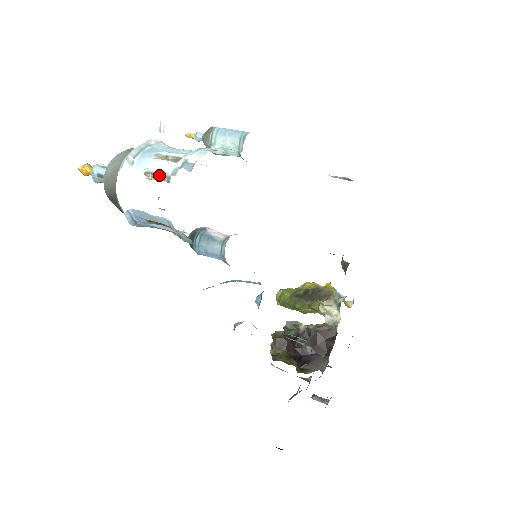
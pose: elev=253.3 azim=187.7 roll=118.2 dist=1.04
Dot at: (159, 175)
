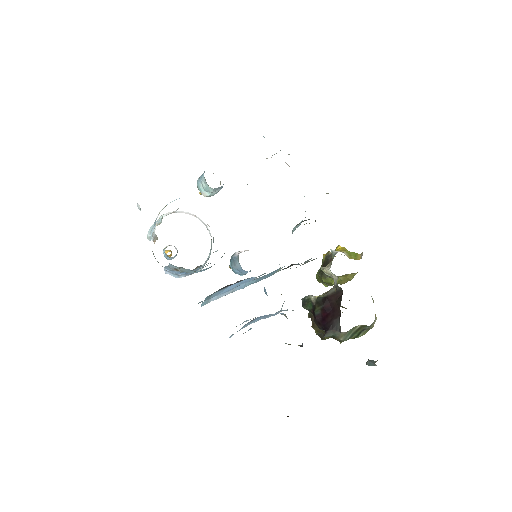
Dot at: (156, 237)
